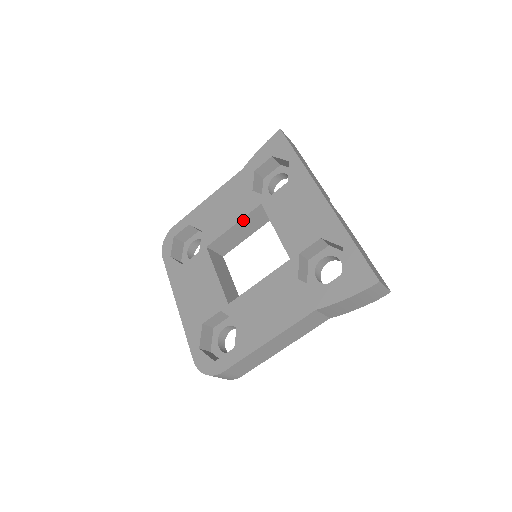
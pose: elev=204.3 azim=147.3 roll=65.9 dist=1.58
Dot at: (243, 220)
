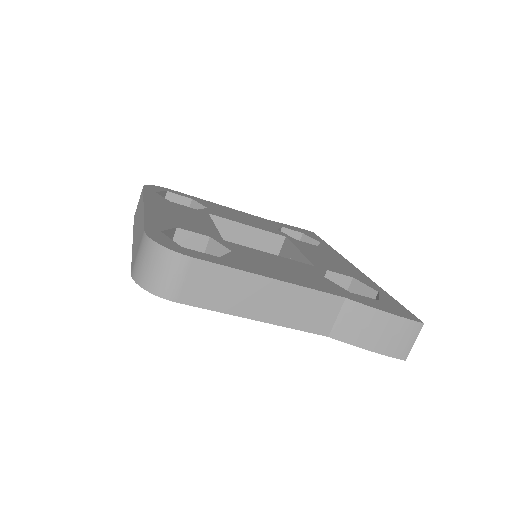
Dot at: (259, 232)
